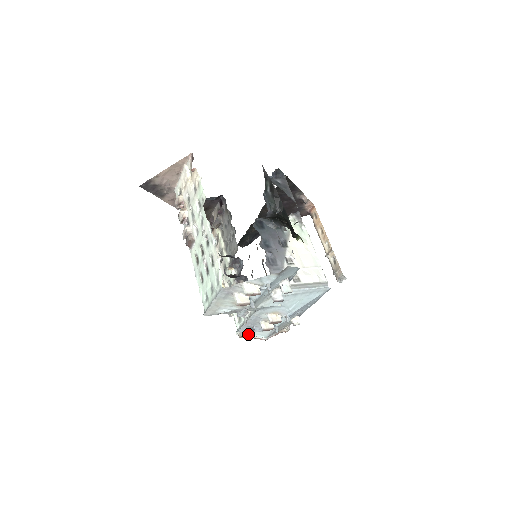
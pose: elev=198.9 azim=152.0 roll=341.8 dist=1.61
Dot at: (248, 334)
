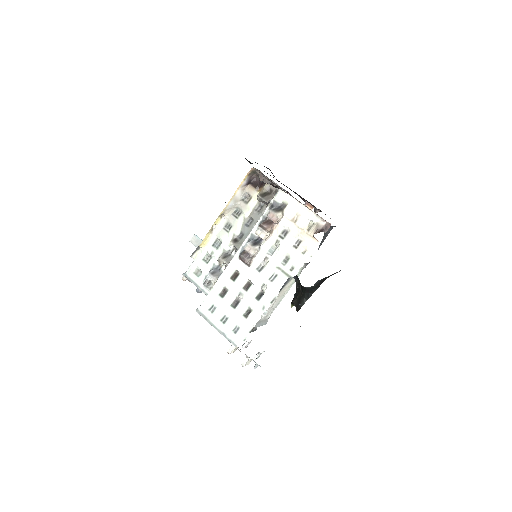
Dot at: occluded
